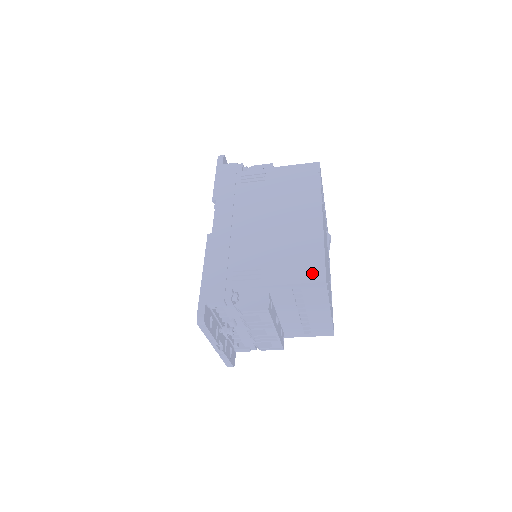
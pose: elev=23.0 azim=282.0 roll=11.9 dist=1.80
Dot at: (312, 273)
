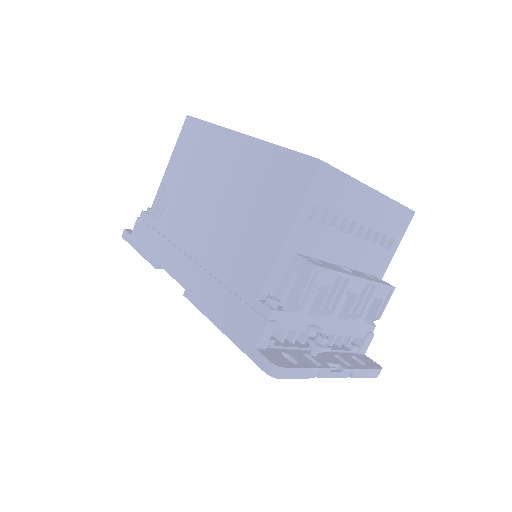
Dot at: (299, 176)
